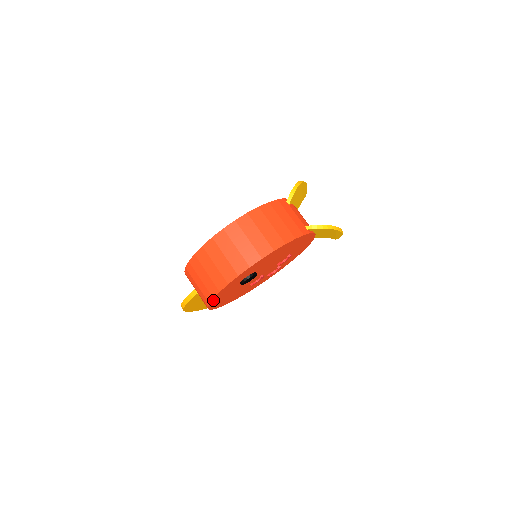
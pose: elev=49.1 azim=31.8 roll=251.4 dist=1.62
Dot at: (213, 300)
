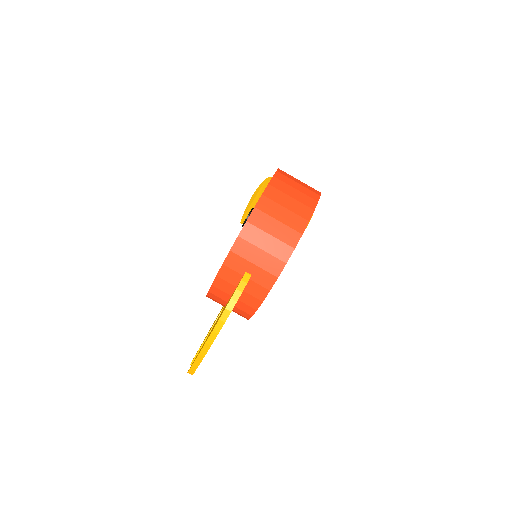
Dot at: (288, 259)
